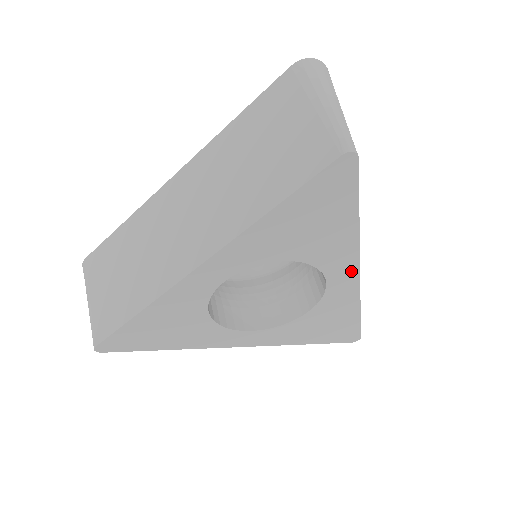
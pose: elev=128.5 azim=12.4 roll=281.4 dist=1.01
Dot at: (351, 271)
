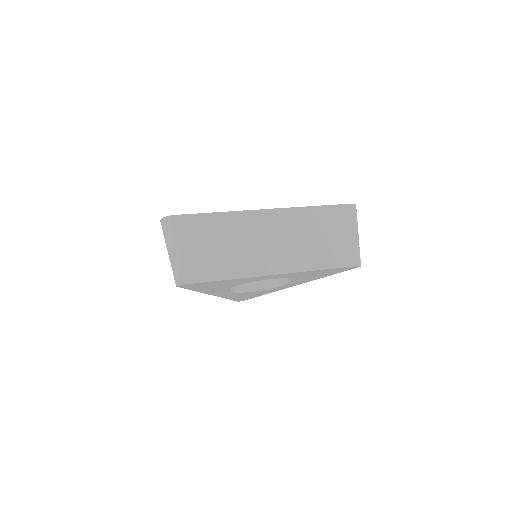
Dot at: (294, 285)
